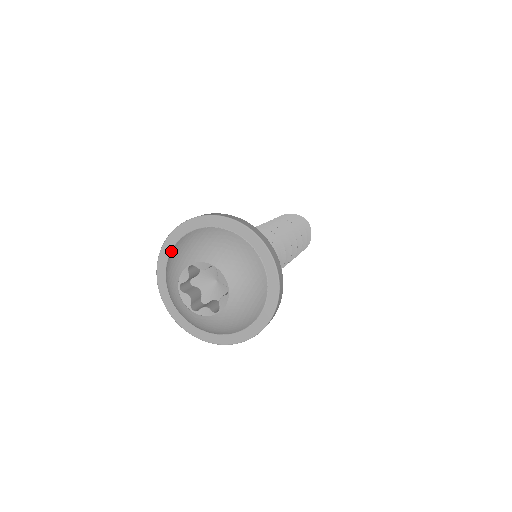
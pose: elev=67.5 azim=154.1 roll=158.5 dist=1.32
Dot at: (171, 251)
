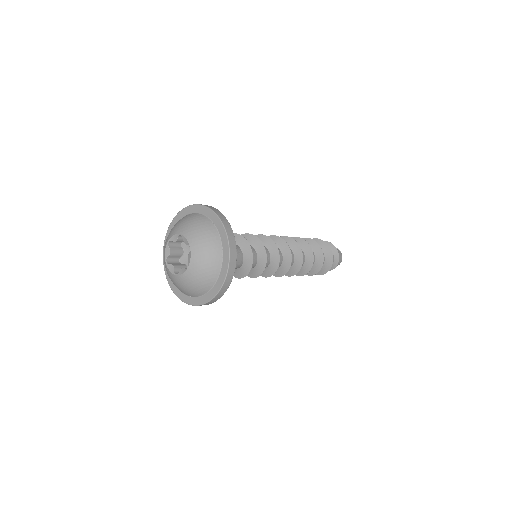
Dot at: (185, 216)
